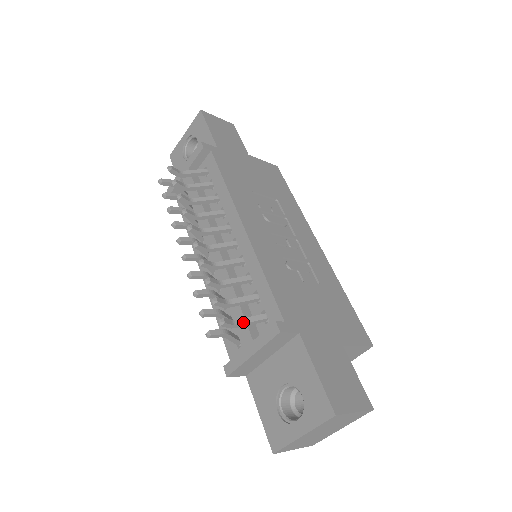
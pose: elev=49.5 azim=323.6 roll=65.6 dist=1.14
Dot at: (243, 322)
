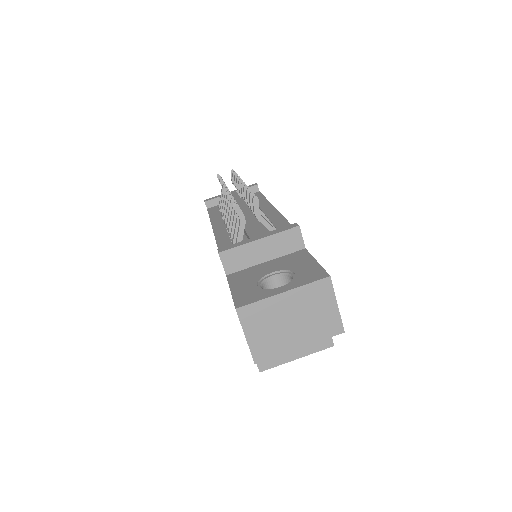
Dot at: occluded
